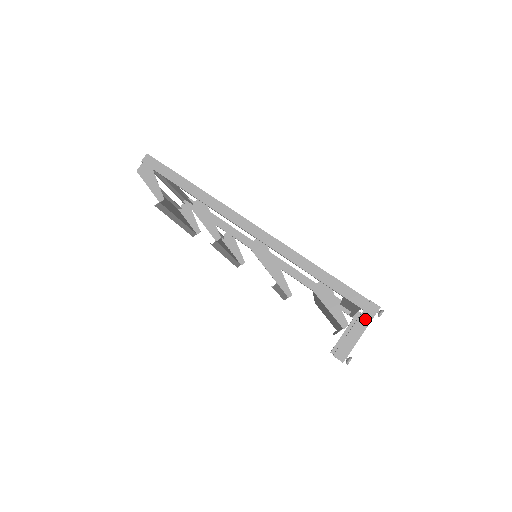
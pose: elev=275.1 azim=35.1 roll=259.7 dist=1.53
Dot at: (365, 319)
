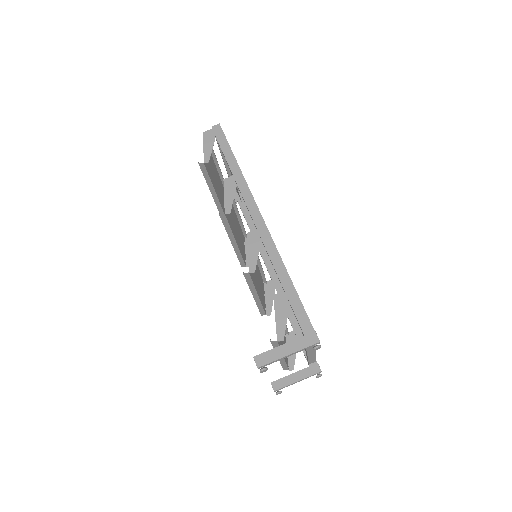
Dot at: (300, 343)
